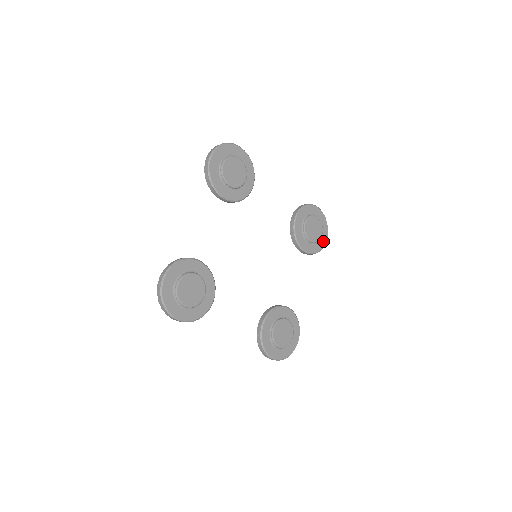
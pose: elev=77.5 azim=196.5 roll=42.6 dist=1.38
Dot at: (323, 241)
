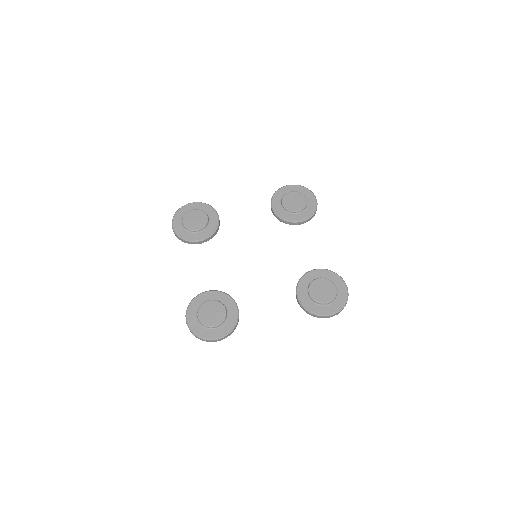
Dot at: (313, 202)
